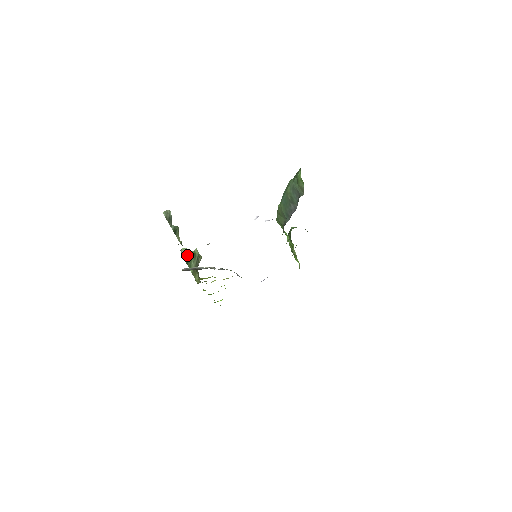
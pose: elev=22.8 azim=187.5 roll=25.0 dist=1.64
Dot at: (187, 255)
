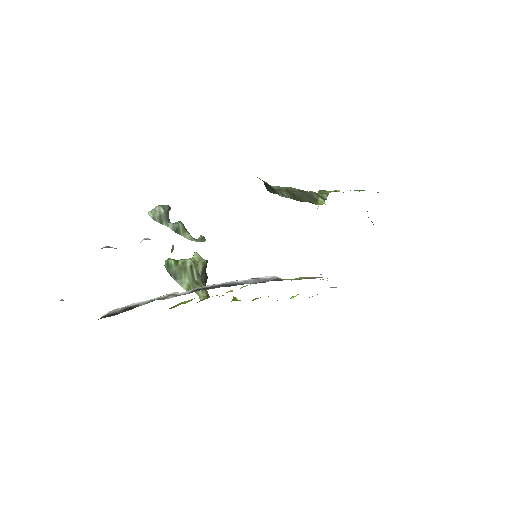
Dot at: (172, 268)
